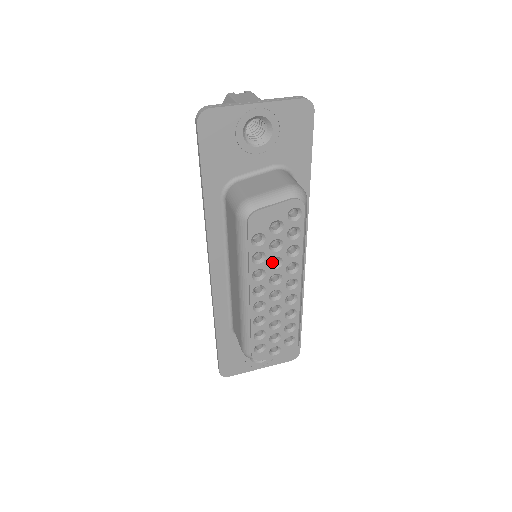
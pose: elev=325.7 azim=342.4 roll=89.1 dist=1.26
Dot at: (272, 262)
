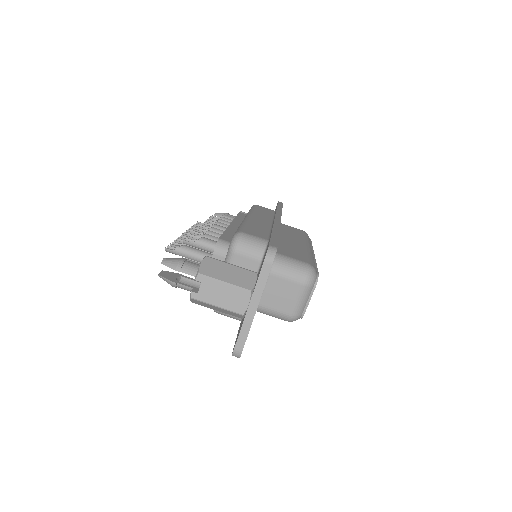
Dot at: occluded
